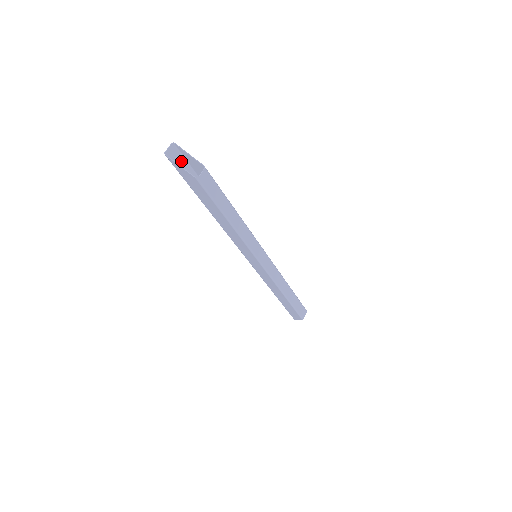
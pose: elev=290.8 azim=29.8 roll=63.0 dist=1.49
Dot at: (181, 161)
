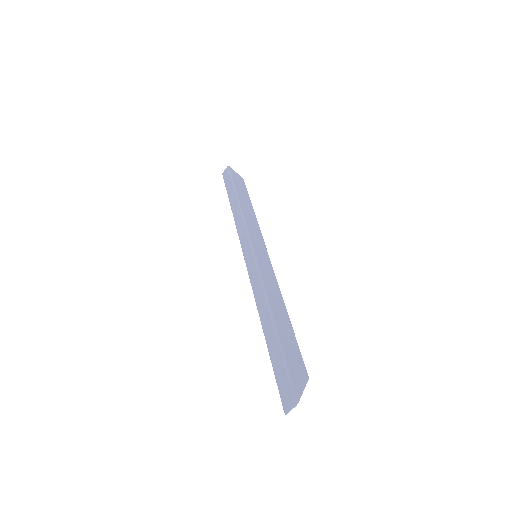
Dot at: (286, 385)
